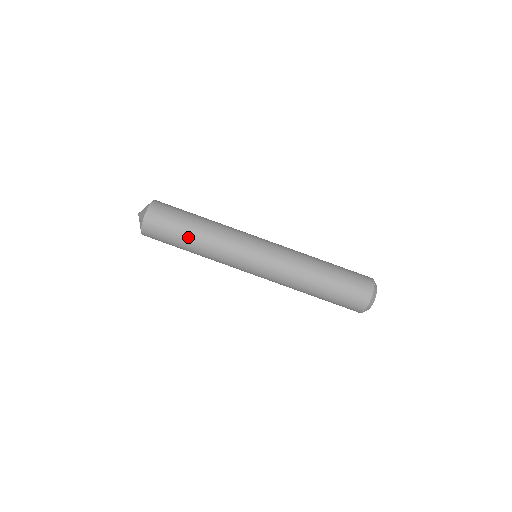
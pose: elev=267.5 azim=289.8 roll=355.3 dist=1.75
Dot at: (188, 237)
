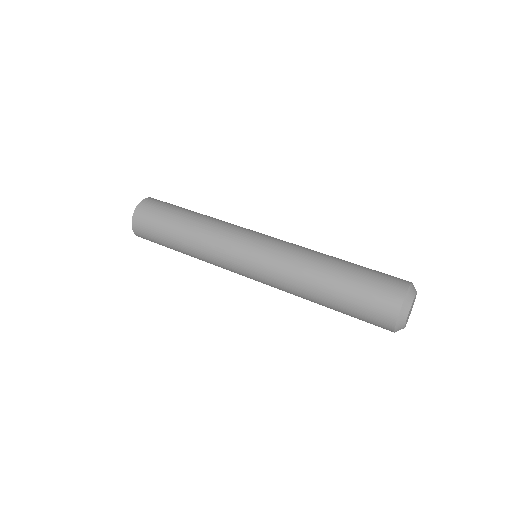
Dot at: (174, 236)
